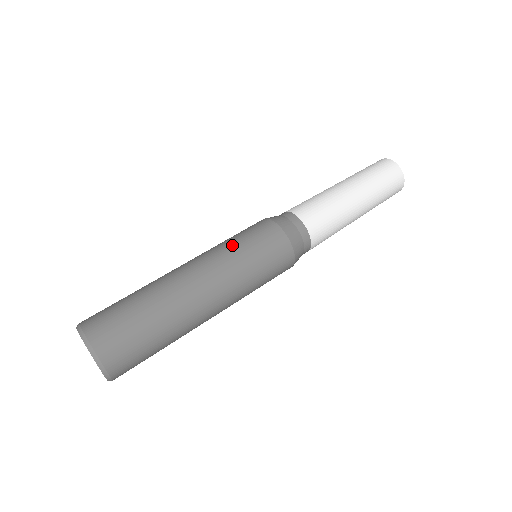
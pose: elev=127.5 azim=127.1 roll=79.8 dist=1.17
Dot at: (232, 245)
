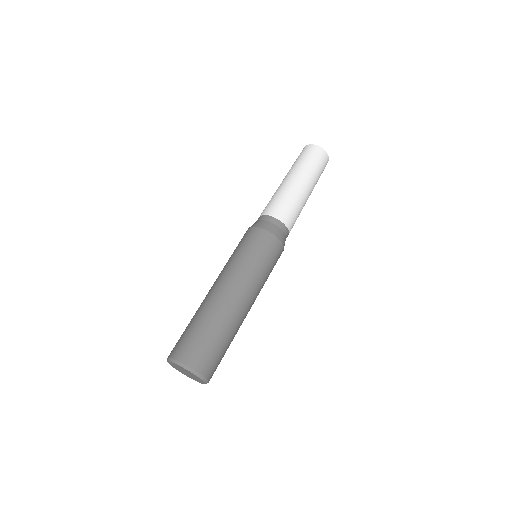
Dot at: (250, 261)
